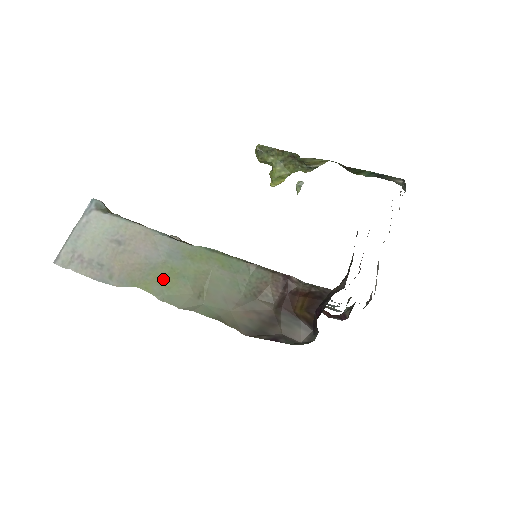
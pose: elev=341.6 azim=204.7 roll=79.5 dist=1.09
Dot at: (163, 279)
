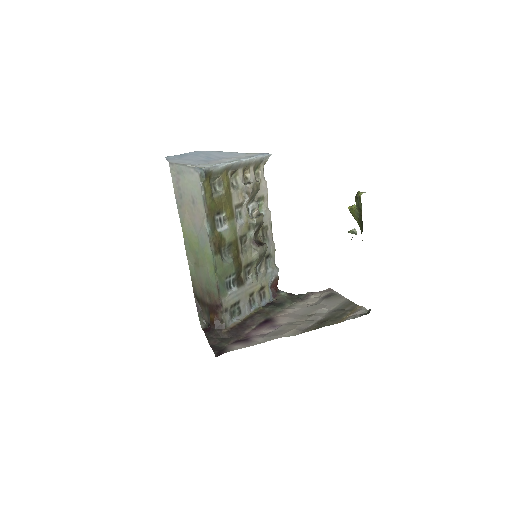
Dot at: (191, 241)
